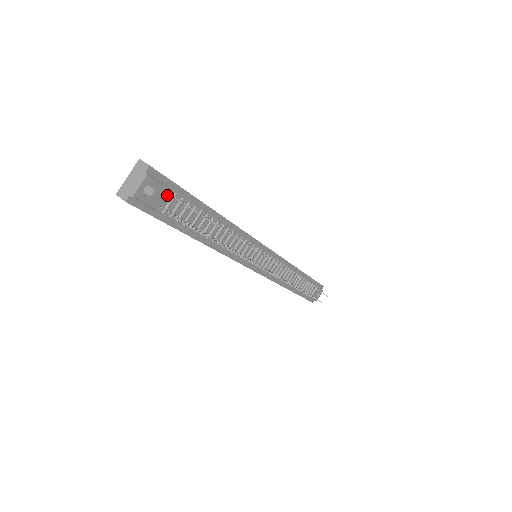
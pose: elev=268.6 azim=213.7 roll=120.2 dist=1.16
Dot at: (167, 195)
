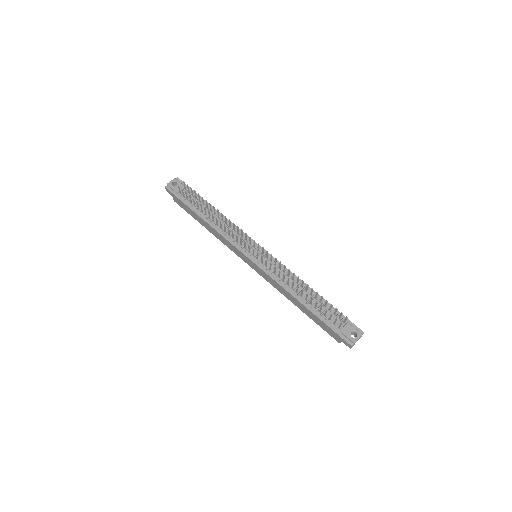
Dot at: (183, 188)
